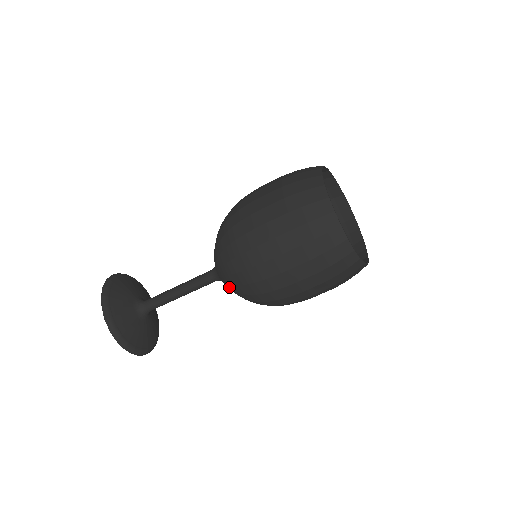
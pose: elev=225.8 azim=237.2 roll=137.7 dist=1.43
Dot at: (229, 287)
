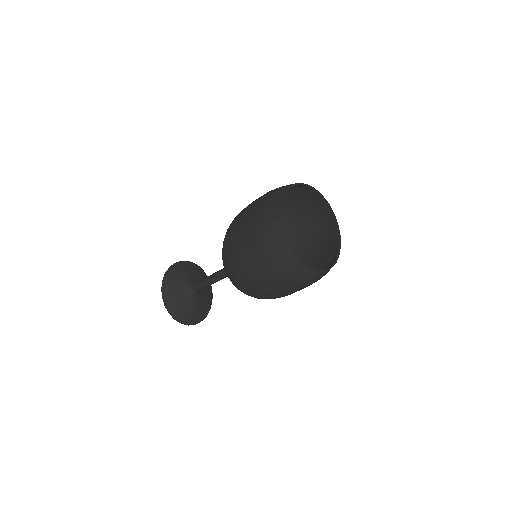
Dot at: occluded
